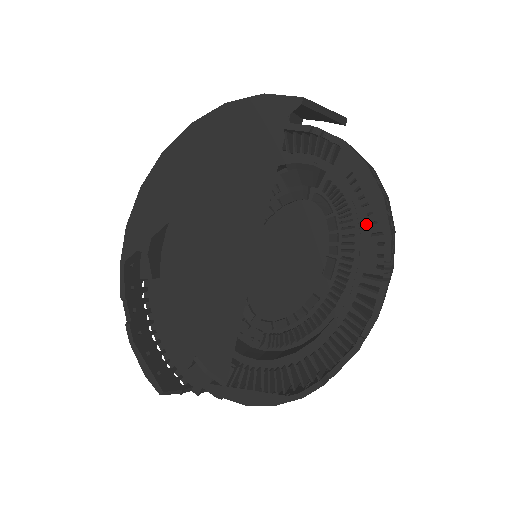
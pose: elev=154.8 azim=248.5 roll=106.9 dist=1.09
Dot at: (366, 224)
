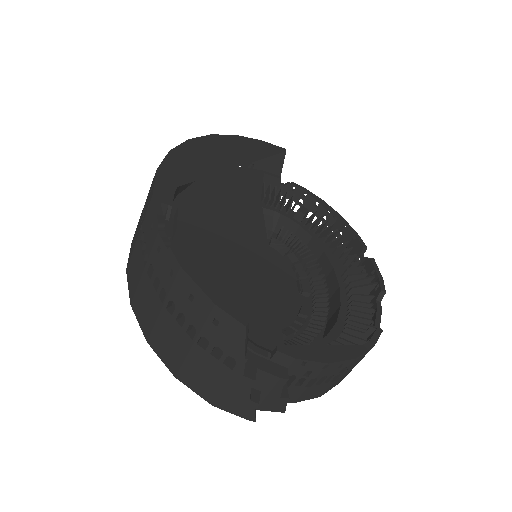
Dot at: (325, 248)
